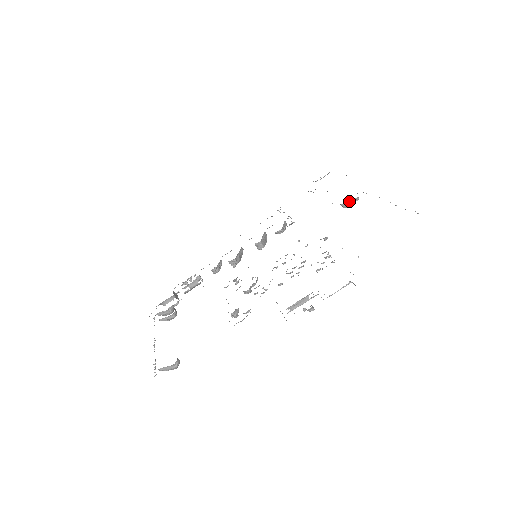
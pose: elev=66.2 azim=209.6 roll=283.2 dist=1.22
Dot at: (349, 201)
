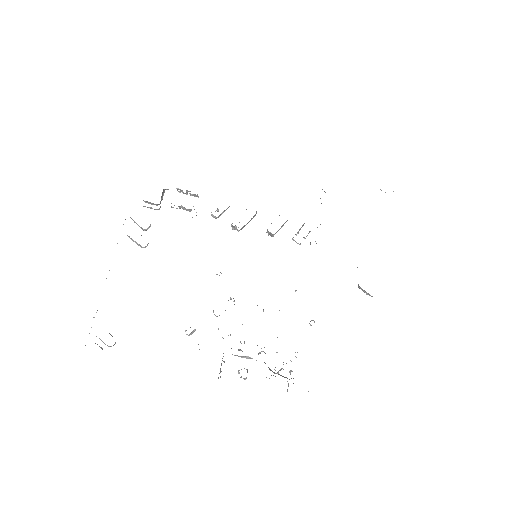
Dot at: occluded
